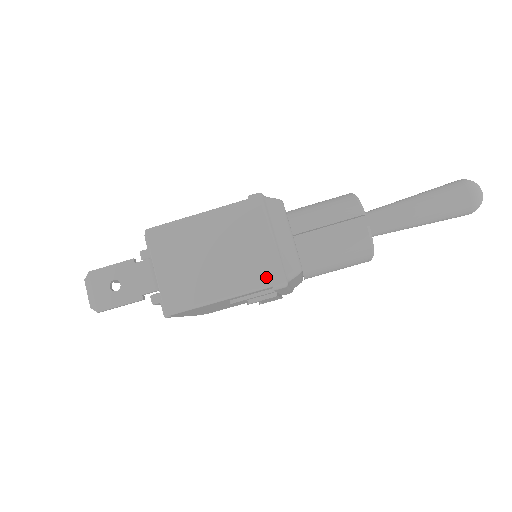
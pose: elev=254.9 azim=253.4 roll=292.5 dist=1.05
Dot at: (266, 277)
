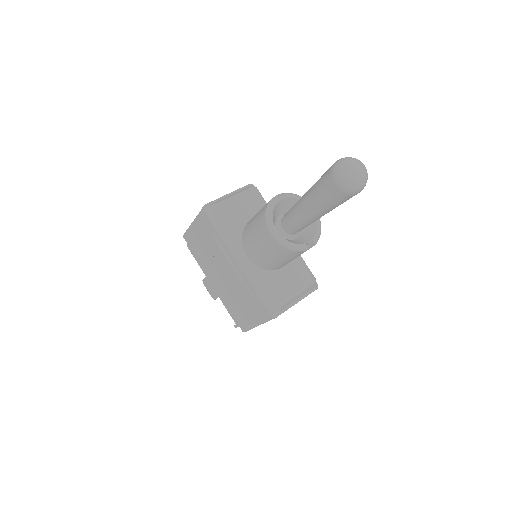
Dot at: occluded
